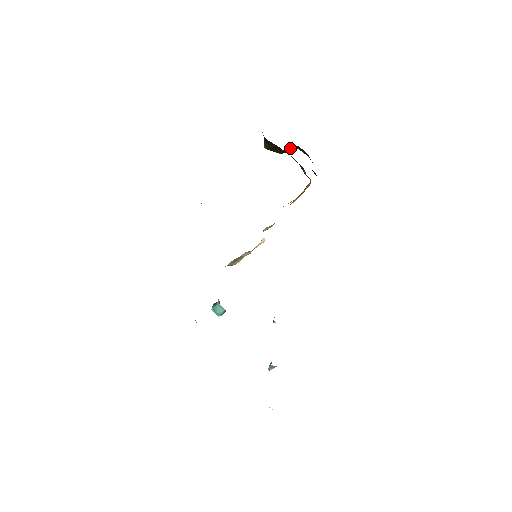
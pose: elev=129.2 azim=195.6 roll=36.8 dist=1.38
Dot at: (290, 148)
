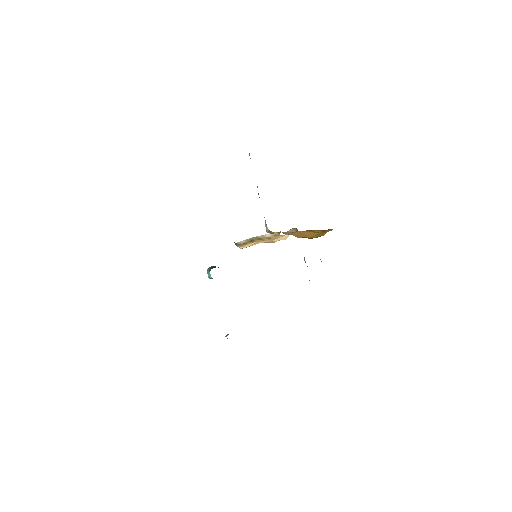
Dot at: occluded
